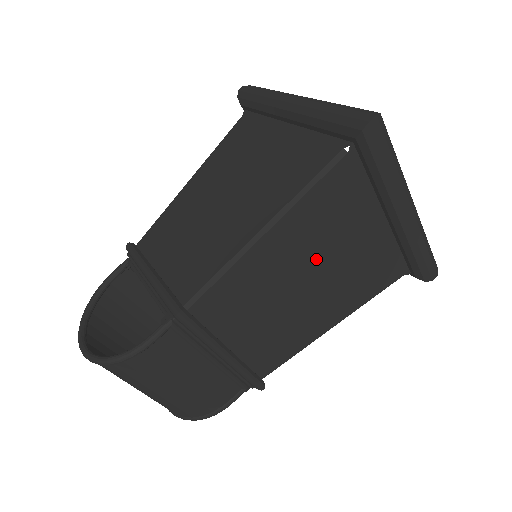
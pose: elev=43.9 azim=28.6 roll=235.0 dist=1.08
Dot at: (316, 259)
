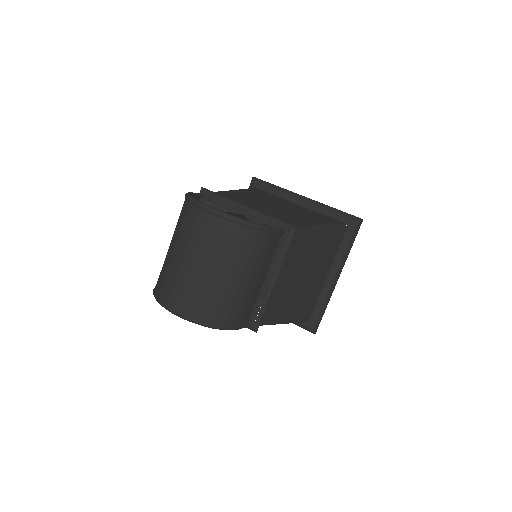
Dot at: (313, 267)
